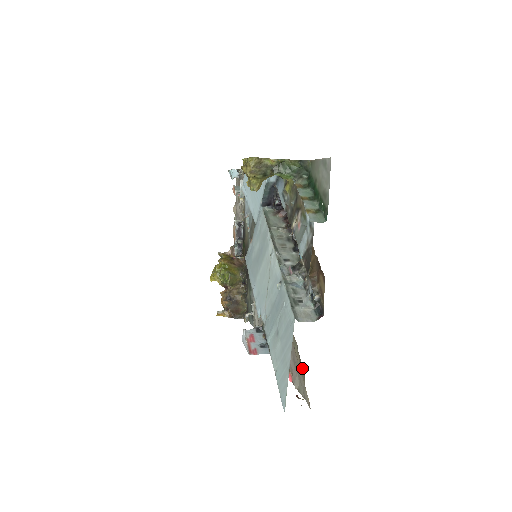
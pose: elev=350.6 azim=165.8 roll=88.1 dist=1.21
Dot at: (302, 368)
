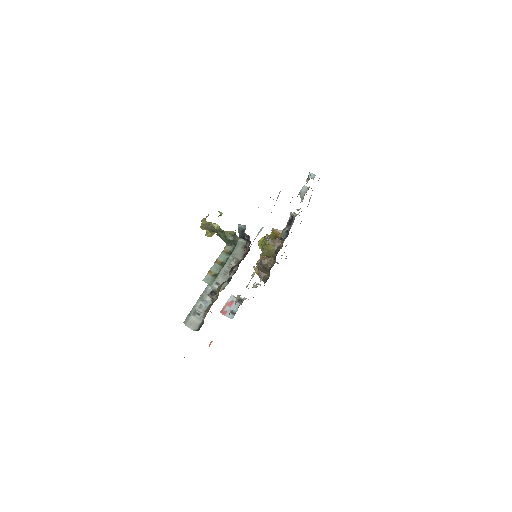
Dot at: occluded
